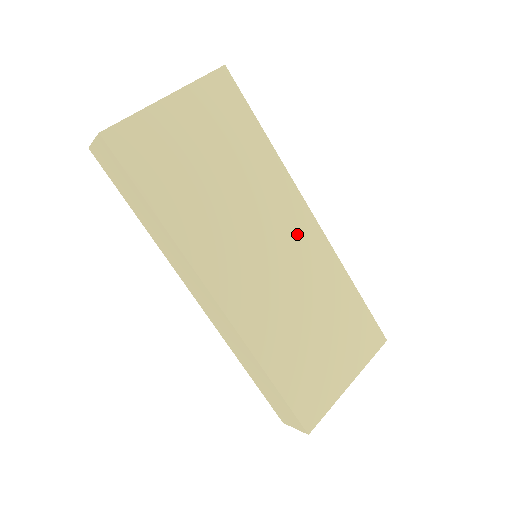
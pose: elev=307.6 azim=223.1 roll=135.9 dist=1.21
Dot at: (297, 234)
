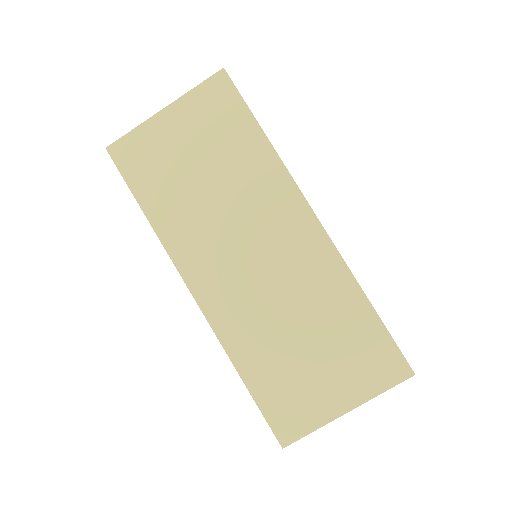
Dot at: (292, 236)
